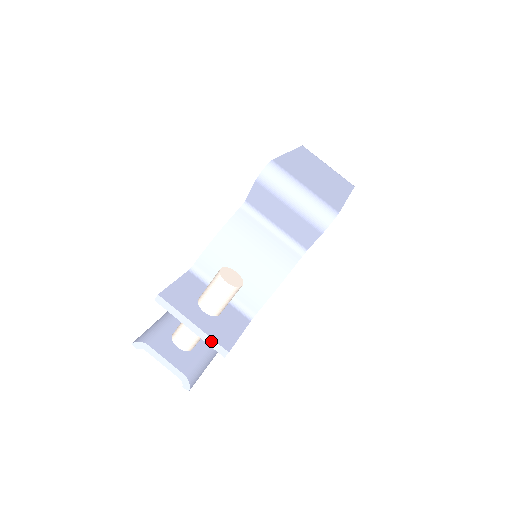
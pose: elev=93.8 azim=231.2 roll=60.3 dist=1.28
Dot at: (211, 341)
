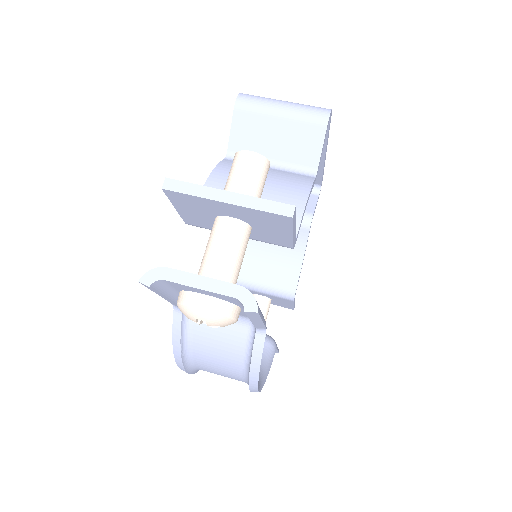
Dot at: (264, 203)
